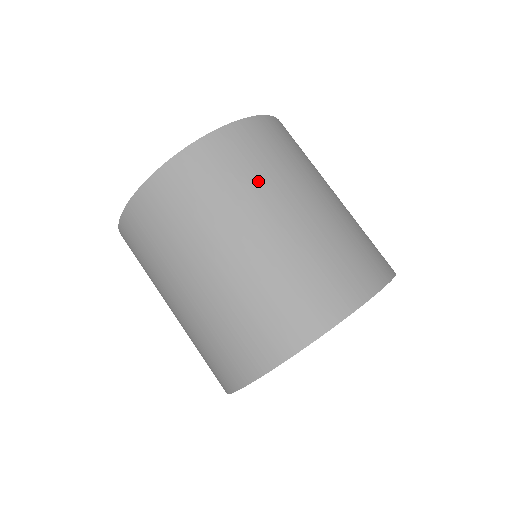
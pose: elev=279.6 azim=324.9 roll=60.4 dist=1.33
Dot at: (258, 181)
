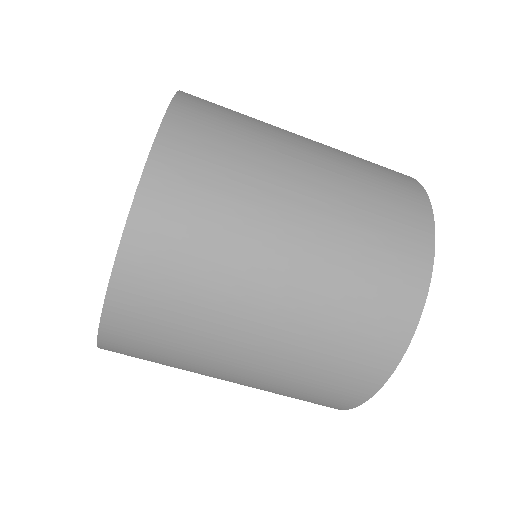
Dot at: (196, 333)
